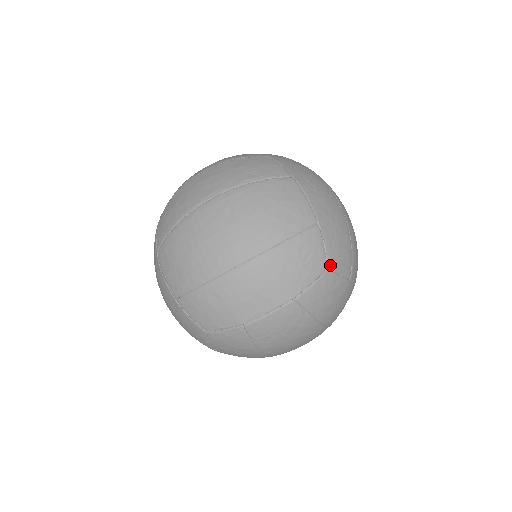
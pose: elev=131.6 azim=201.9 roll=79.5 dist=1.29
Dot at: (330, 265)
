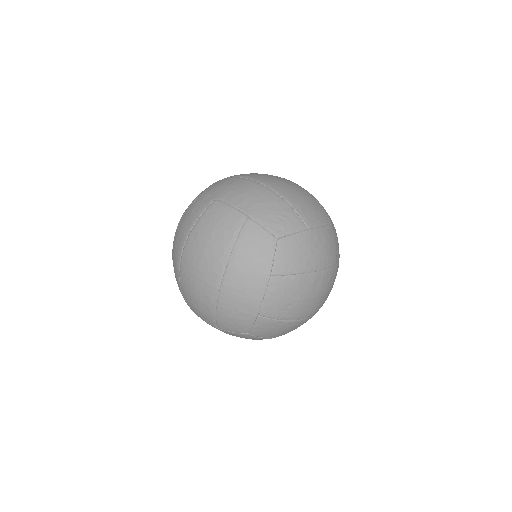
Dot at: (281, 241)
